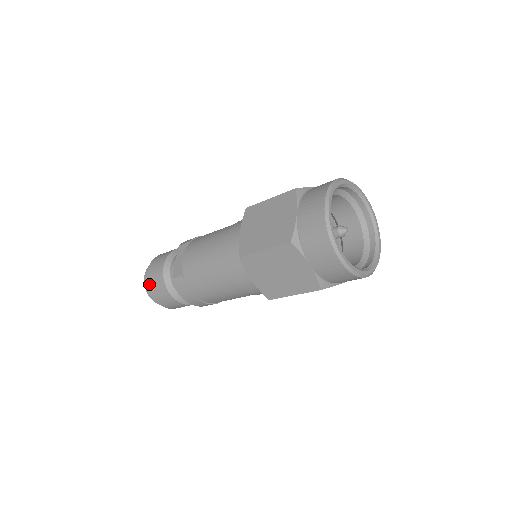
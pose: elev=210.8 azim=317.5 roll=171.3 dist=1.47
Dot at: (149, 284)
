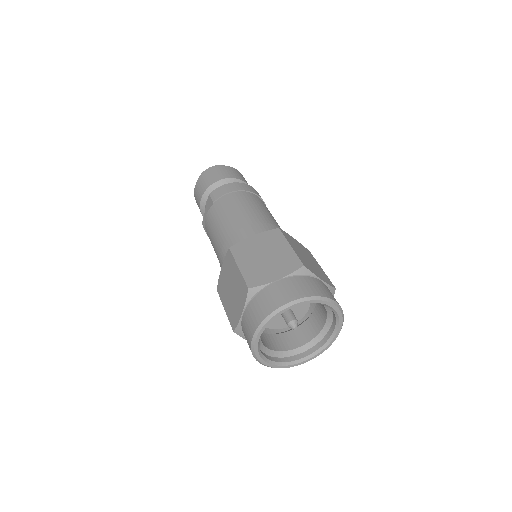
Dot at: occluded
